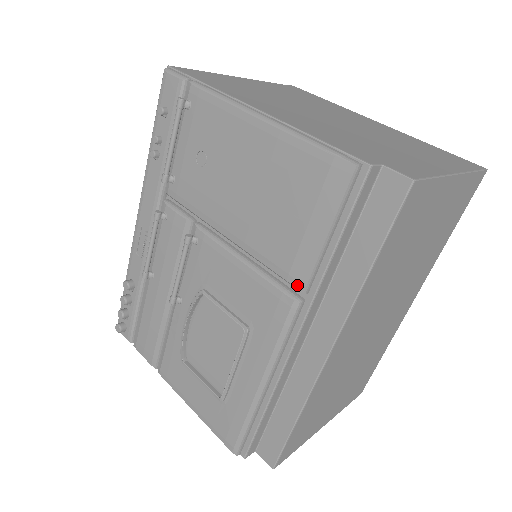
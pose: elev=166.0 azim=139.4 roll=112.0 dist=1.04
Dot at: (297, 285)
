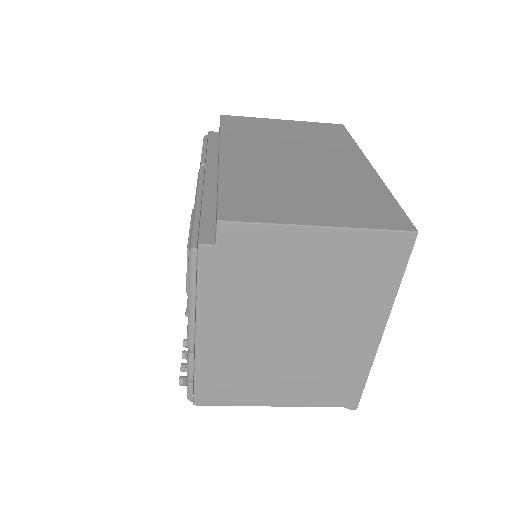
Dot at: occluded
